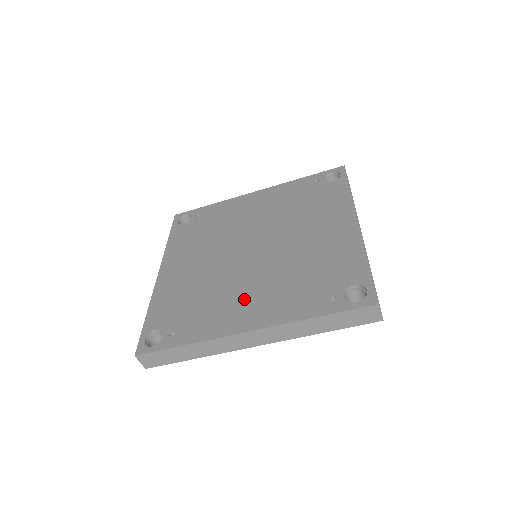
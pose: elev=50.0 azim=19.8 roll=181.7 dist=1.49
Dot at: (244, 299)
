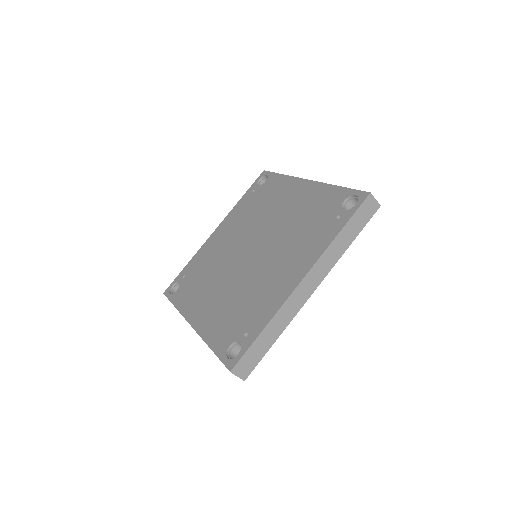
Dot at: (277, 272)
